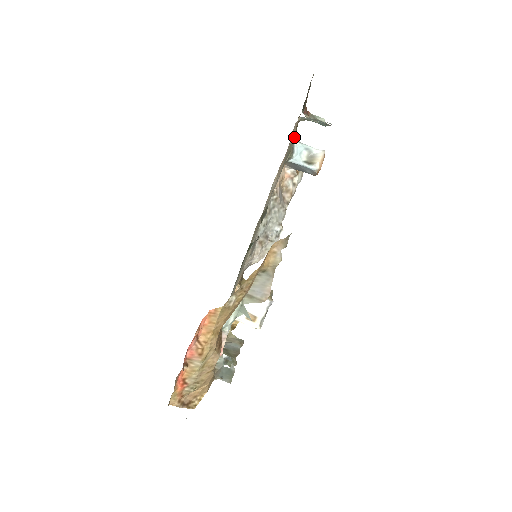
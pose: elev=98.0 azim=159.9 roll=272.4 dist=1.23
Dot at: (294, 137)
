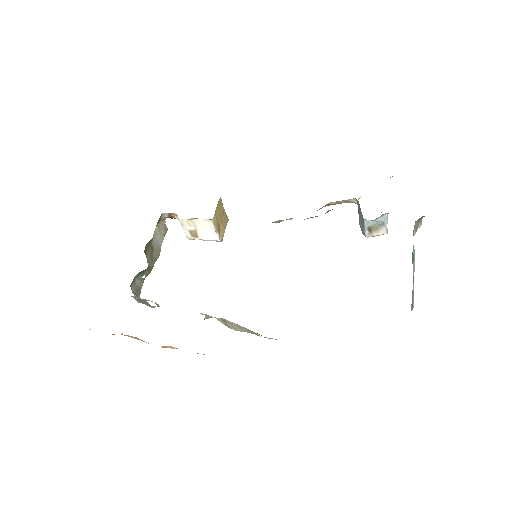
Dot at: occluded
